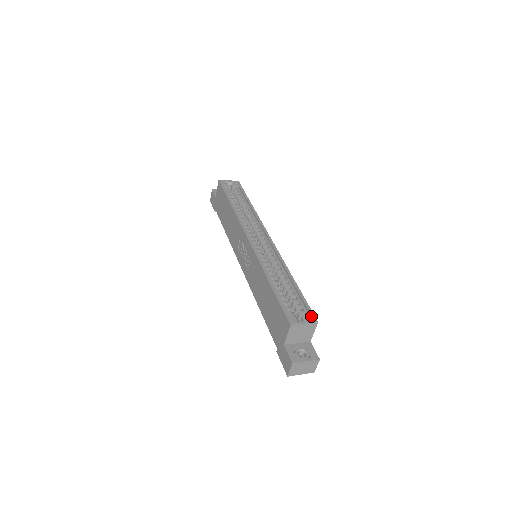
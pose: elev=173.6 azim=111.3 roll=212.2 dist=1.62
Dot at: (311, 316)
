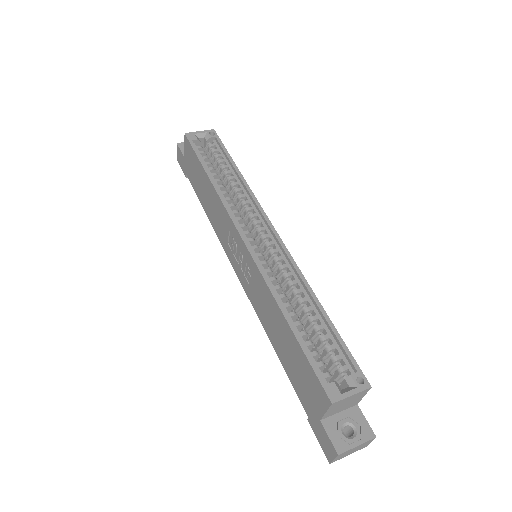
Dot at: (359, 377)
